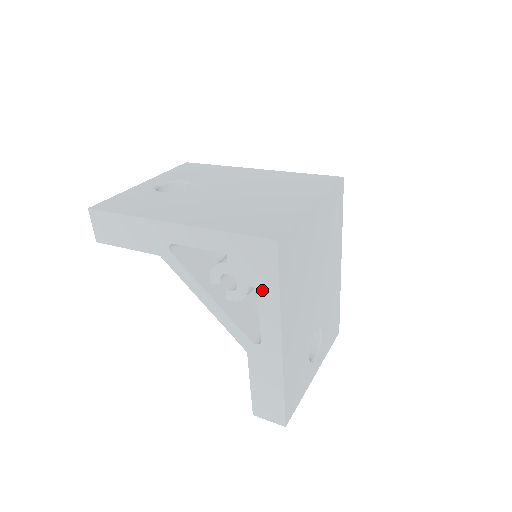
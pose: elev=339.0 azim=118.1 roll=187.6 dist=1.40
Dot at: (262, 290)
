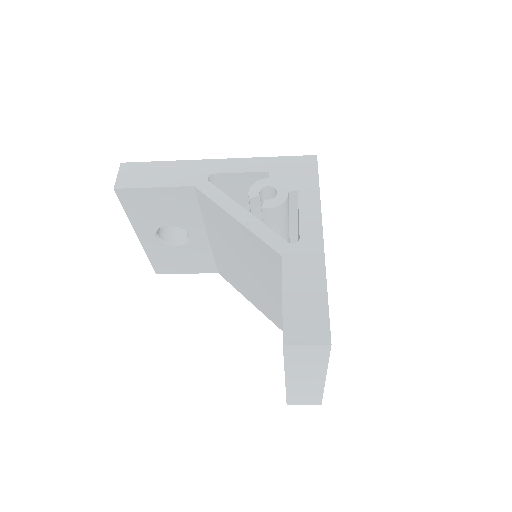
Dot at: (302, 192)
